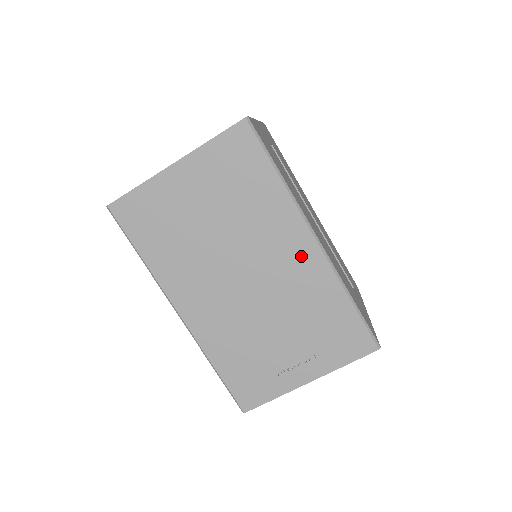
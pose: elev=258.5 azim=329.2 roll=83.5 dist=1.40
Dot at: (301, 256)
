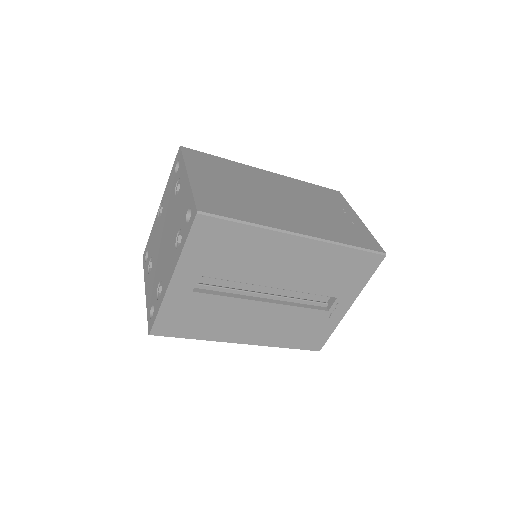
Dot at: occluded
